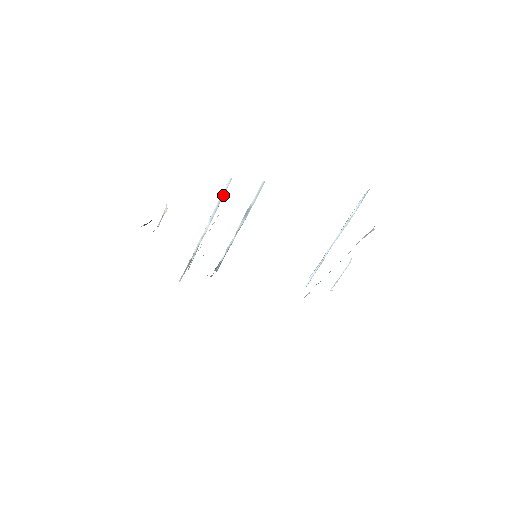
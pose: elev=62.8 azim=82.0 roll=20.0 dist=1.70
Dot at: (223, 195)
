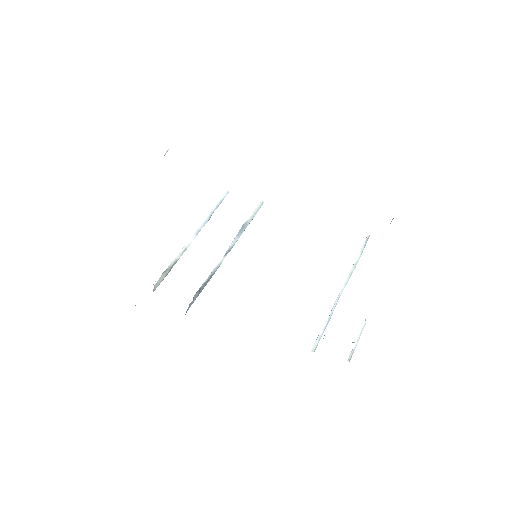
Dot at: (217, 207)
